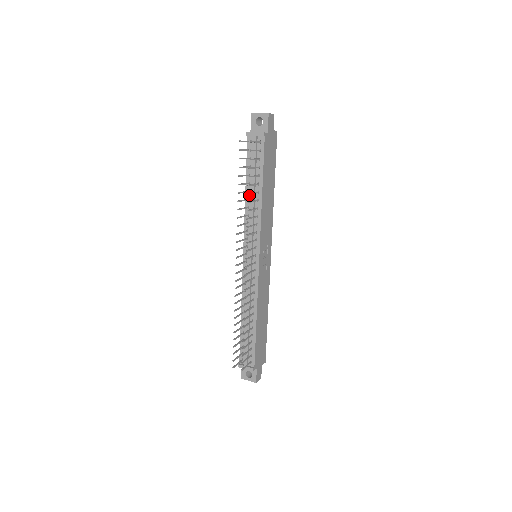
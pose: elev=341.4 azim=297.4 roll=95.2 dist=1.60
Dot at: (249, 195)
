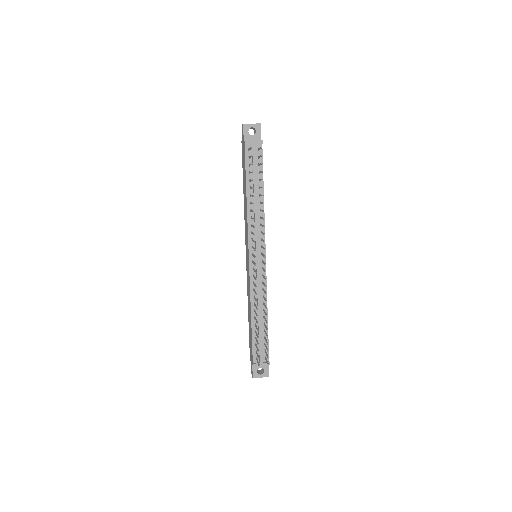
Dot at: (251, 199)
